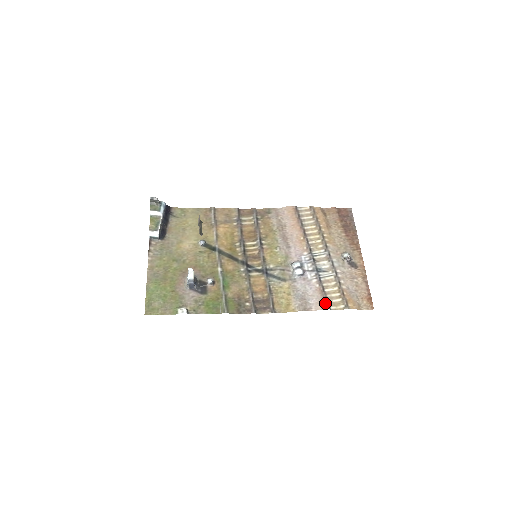
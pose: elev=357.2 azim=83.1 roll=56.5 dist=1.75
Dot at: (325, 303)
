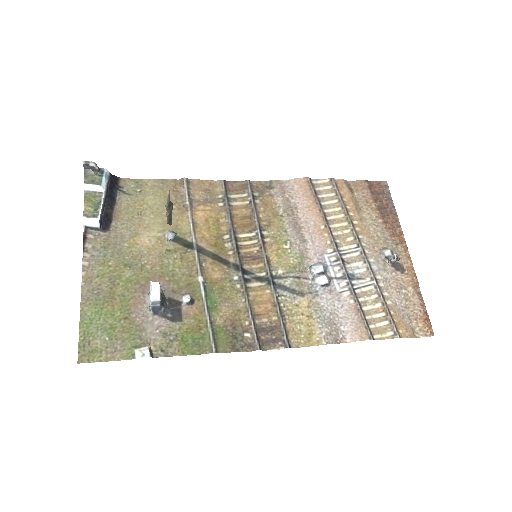
Dot at: (365, 330)
